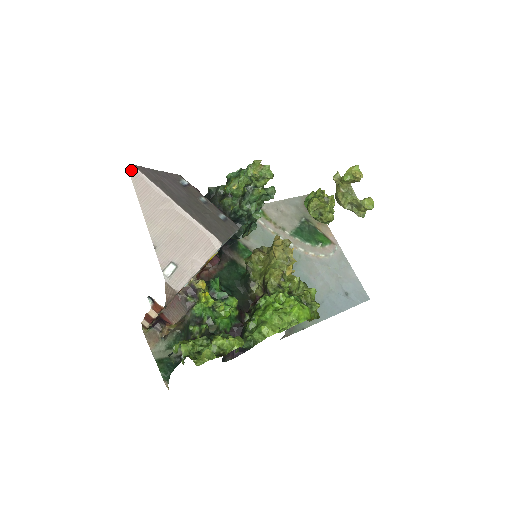
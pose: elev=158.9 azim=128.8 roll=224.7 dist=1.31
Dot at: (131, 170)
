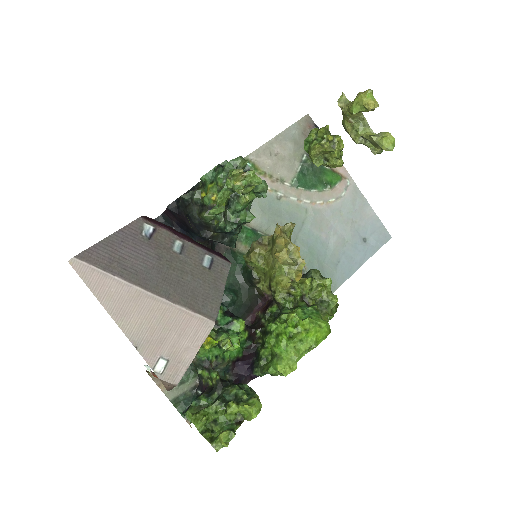
Dot at: (74, 264)
